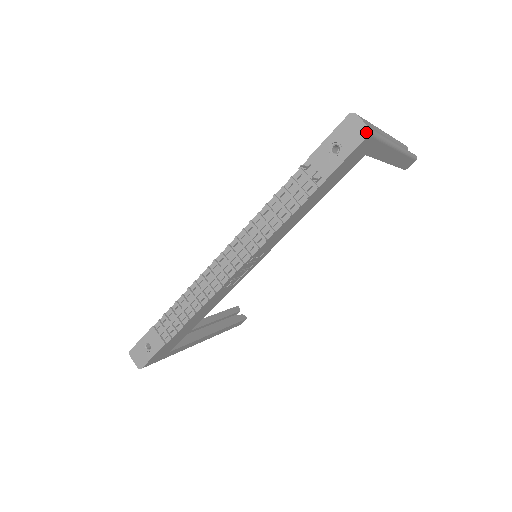
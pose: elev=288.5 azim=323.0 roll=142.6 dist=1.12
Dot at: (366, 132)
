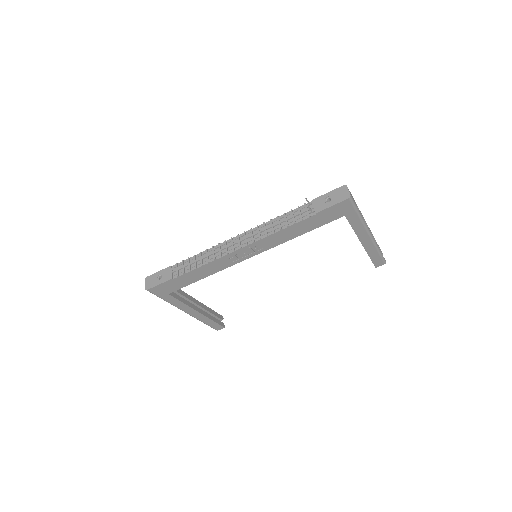
Dot at: (348, 196)
